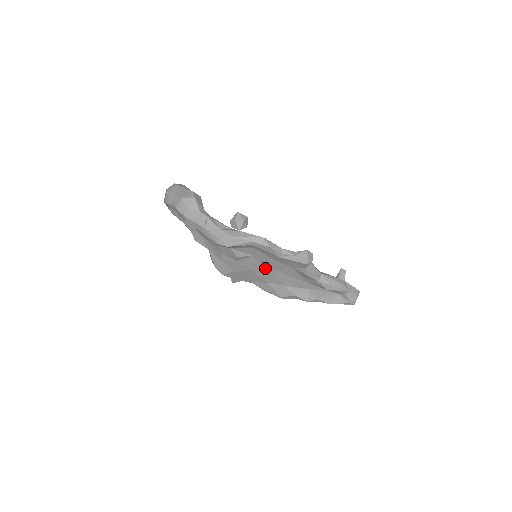
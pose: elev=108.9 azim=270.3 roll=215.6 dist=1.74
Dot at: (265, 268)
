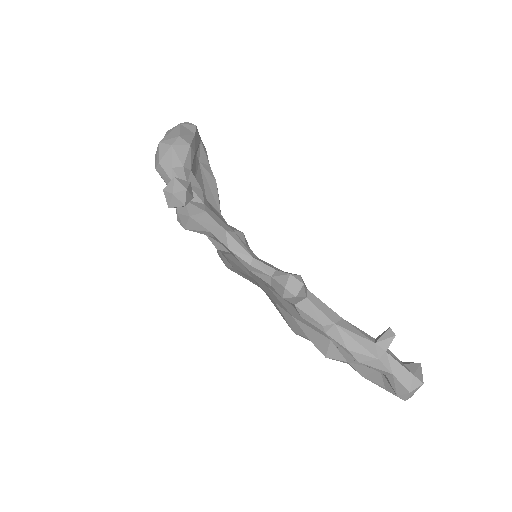
Dot at: (259, 279)
